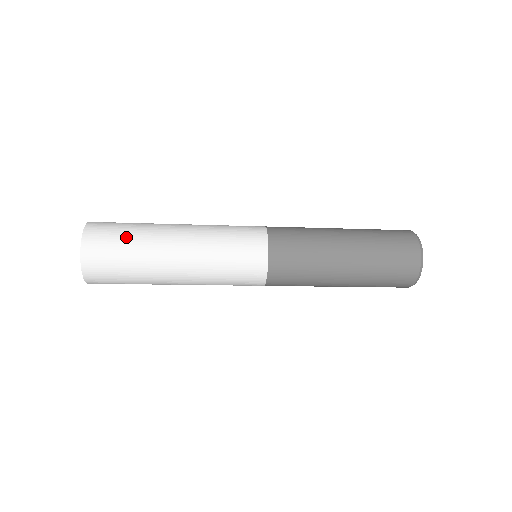
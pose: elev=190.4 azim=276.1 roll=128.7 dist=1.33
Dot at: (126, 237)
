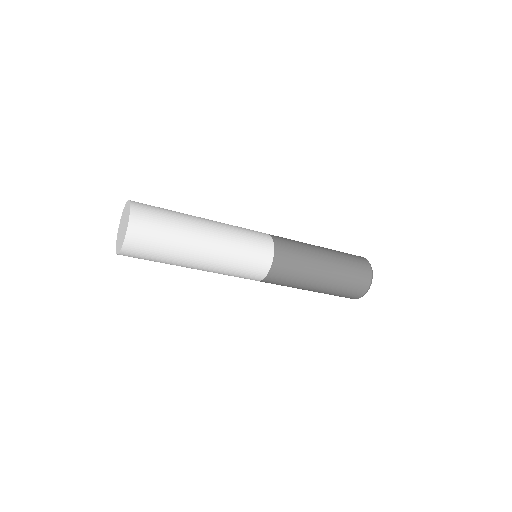
Dot at: (164, 242)
